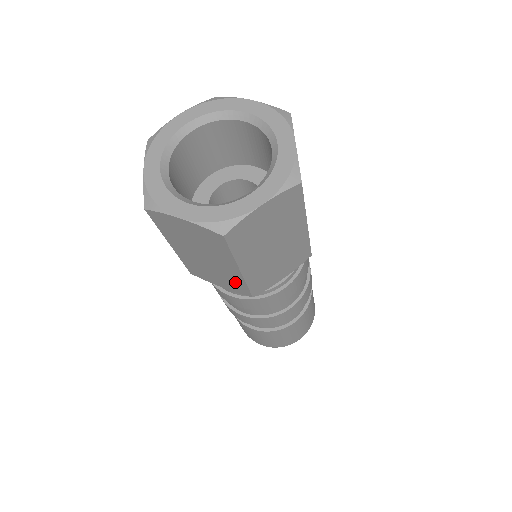
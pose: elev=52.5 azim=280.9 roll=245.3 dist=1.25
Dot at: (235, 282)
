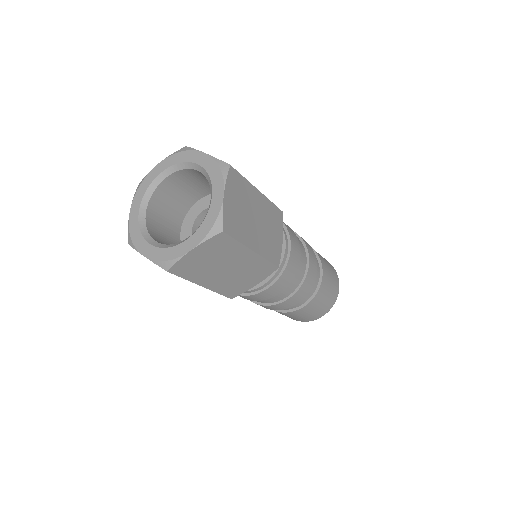
Dot at: occluded
